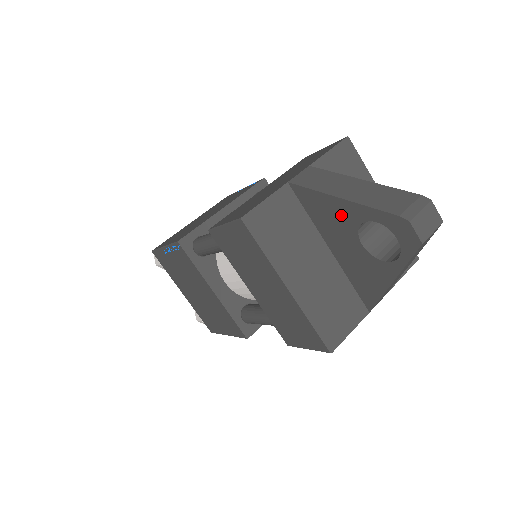
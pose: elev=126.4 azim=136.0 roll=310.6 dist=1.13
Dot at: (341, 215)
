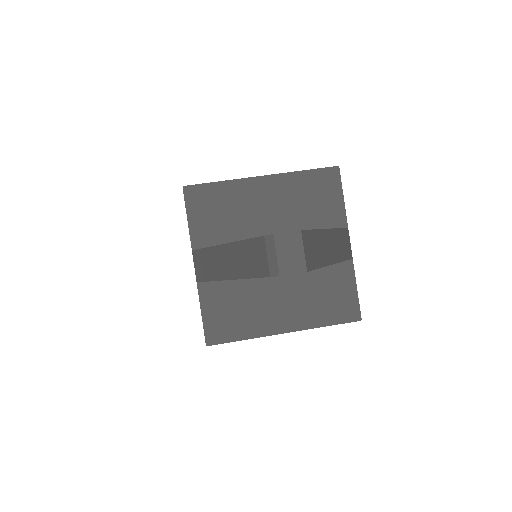
Dot at: occluded
